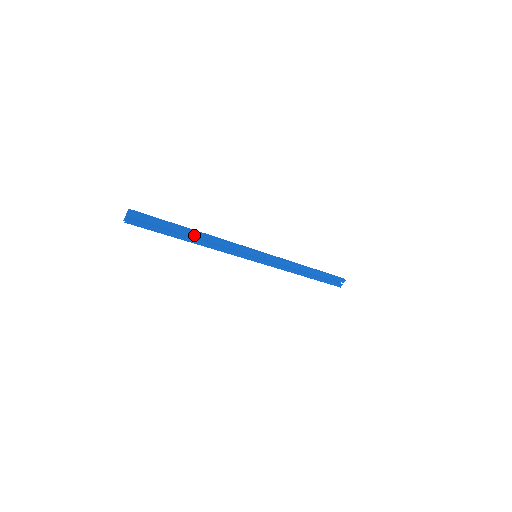
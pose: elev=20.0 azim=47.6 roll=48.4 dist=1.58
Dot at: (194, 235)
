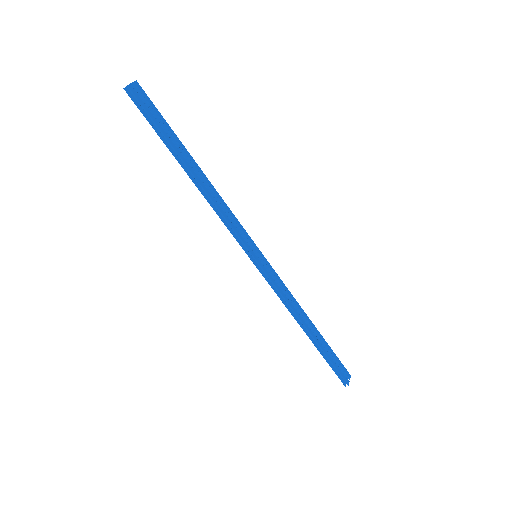
Dot at: (195, 167)
